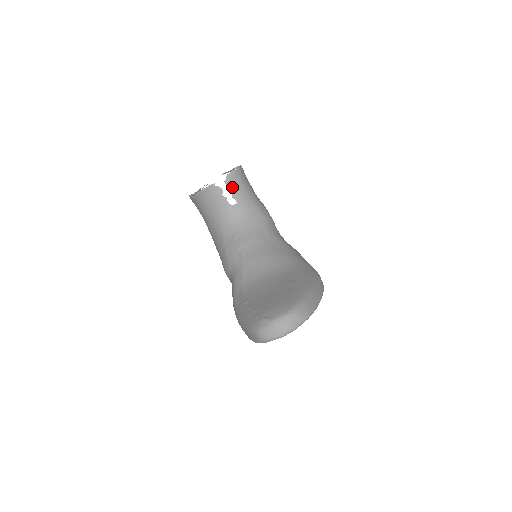
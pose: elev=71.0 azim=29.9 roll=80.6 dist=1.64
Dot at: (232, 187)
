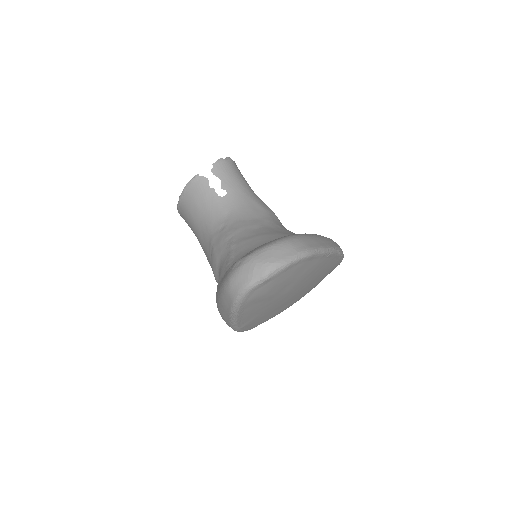
Dot at: (220, 176)
